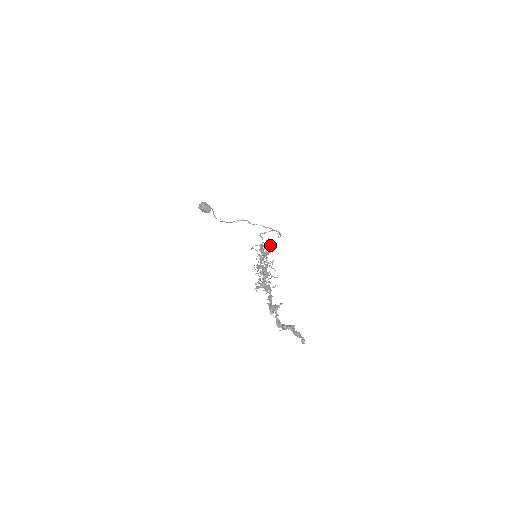
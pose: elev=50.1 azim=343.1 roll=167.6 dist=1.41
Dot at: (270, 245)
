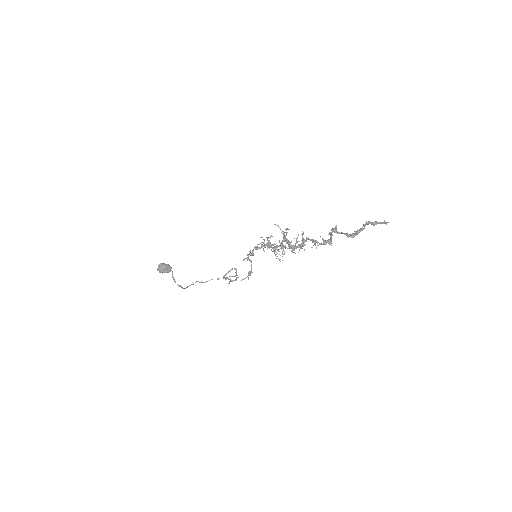
Dot at: (250, 261)
